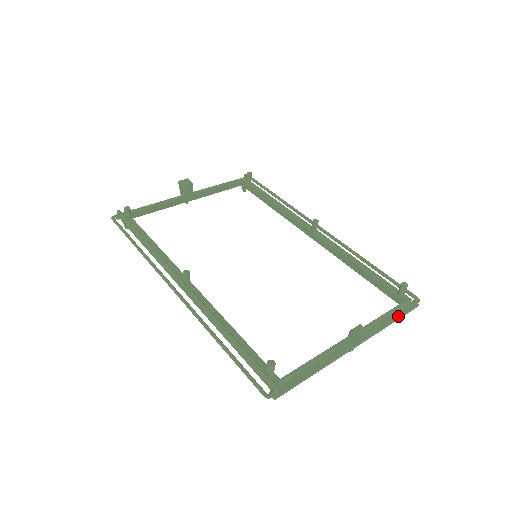
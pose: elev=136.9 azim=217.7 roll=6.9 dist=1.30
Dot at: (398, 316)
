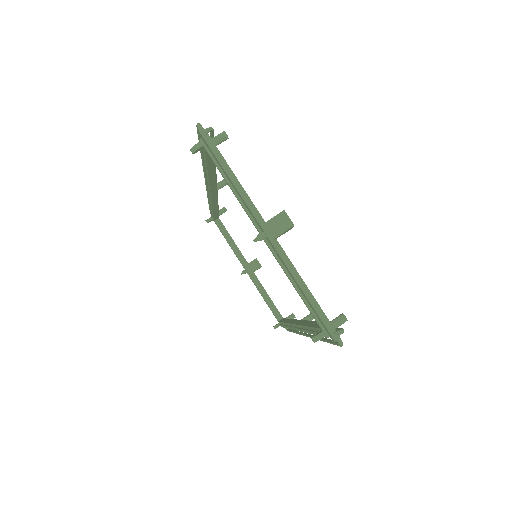
Dot at: (314, 302)
